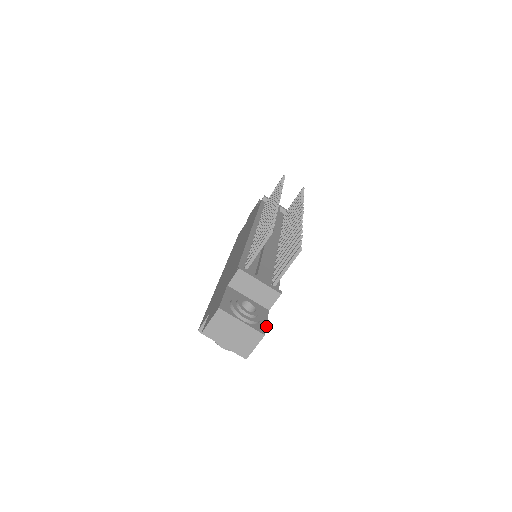
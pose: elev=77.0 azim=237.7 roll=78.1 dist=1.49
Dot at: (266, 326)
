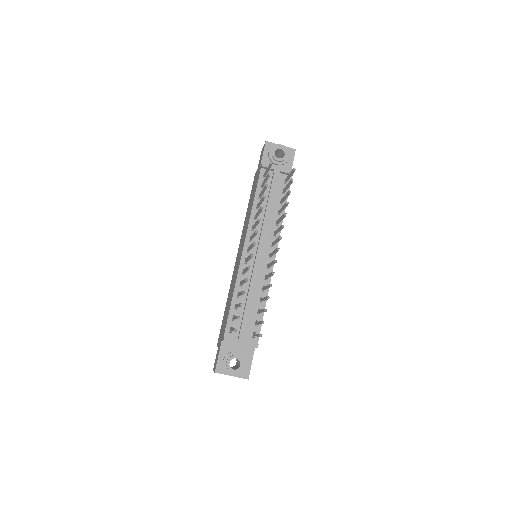
Dot at: (250, 369)
